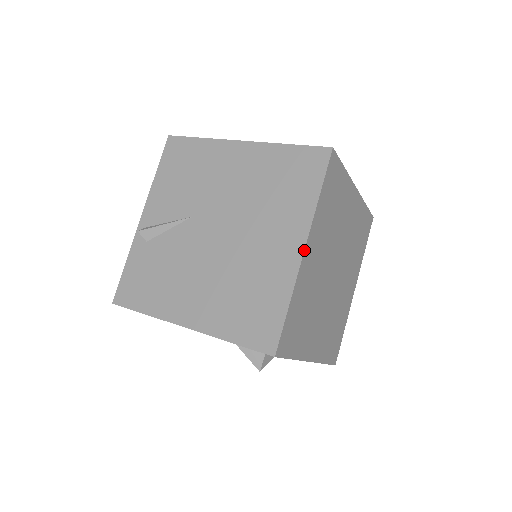
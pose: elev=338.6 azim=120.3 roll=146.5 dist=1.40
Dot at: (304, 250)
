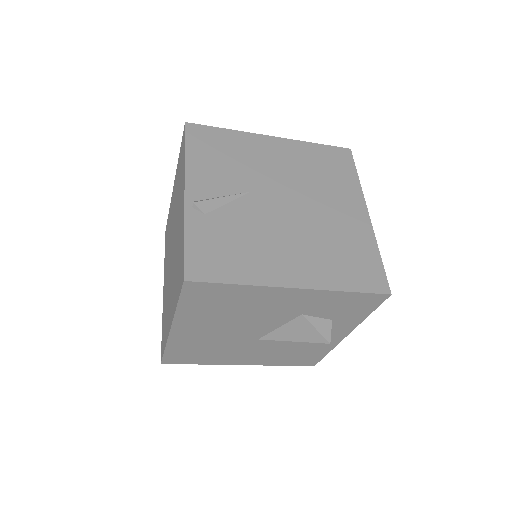
Dot at: occluded
